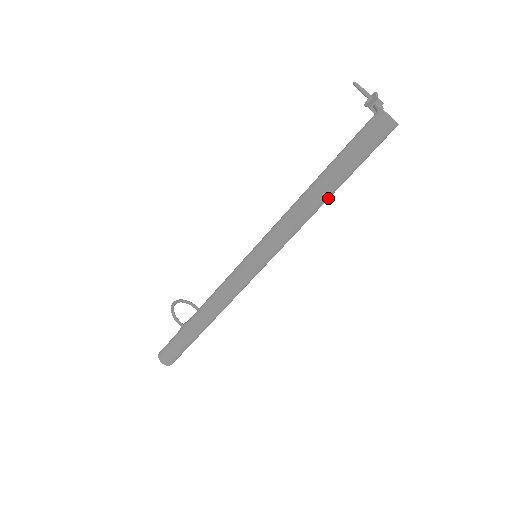
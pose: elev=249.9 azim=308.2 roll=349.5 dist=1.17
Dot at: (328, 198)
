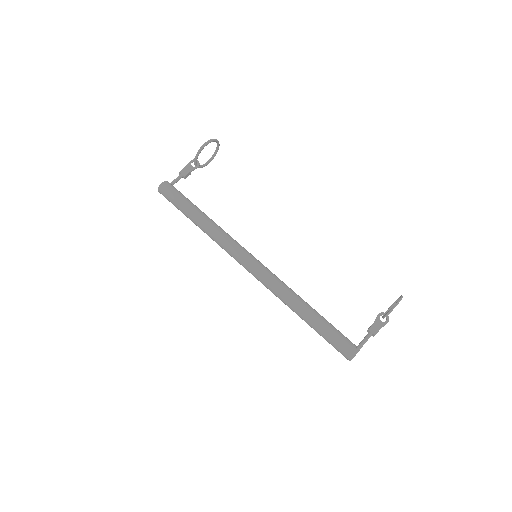
Dot at: occluded
